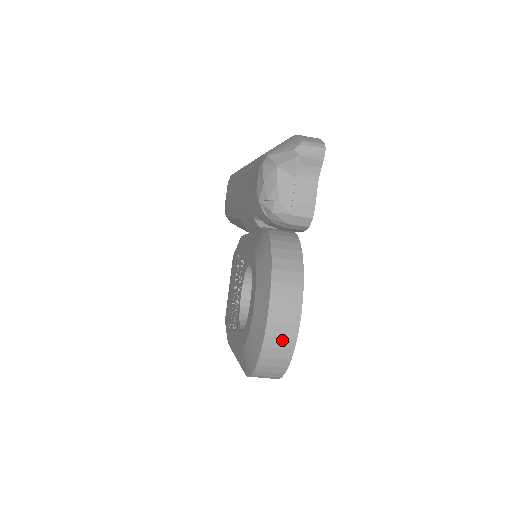
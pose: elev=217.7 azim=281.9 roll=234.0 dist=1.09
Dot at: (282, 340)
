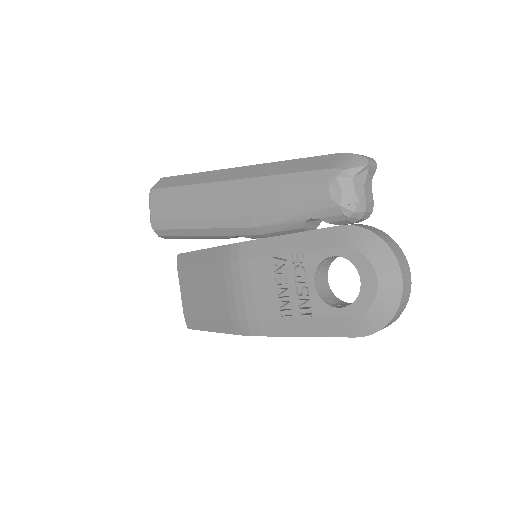
Dot at: (406, 297)
